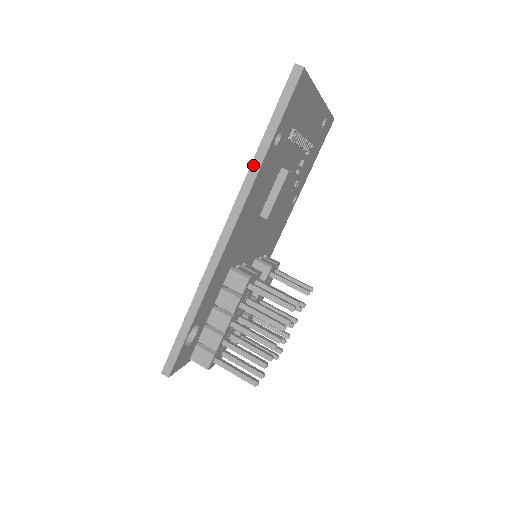
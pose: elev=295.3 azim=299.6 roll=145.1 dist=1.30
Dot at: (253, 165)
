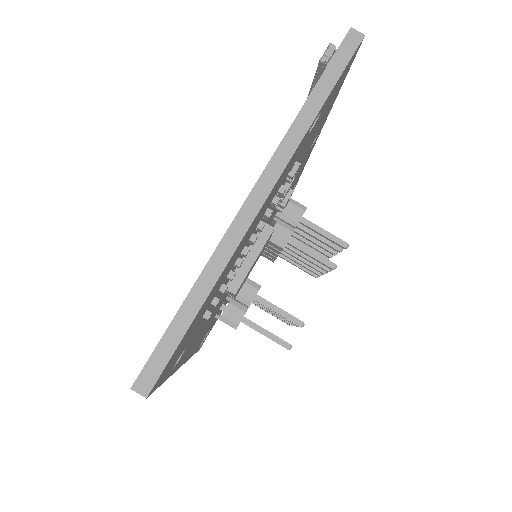
Dot at: occluded
